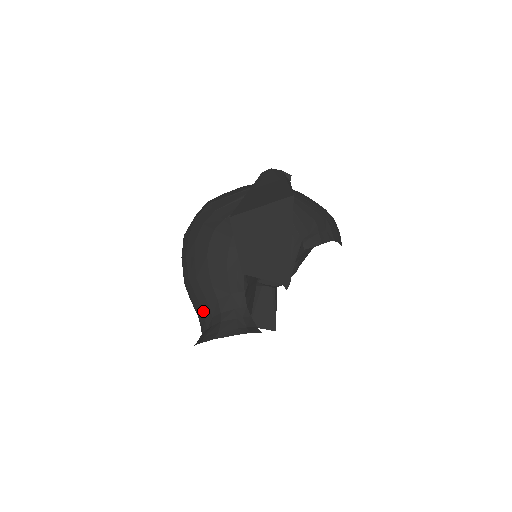
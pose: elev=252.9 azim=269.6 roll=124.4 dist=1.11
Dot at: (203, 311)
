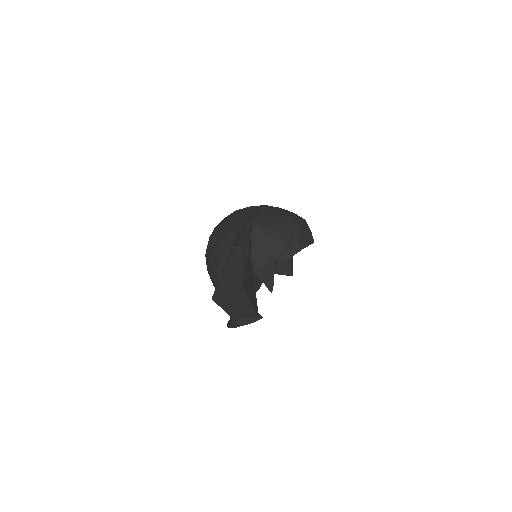
Dot at: occluded
